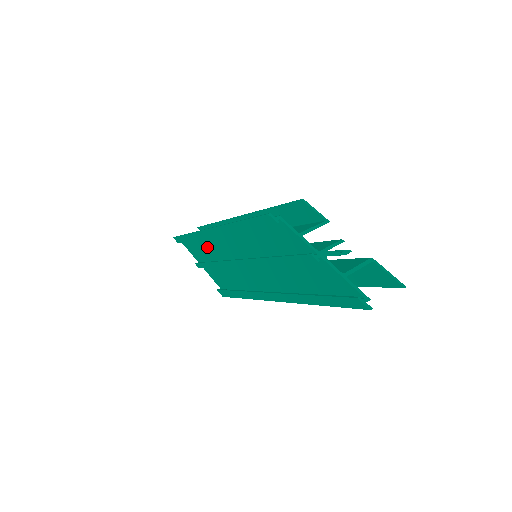
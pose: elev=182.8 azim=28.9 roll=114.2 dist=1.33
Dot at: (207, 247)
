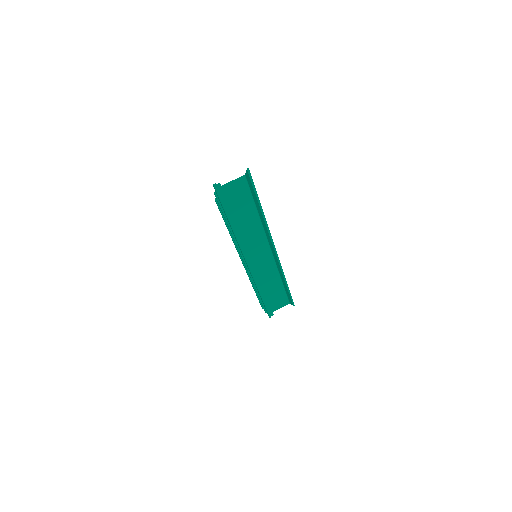
Dot at: occluded
